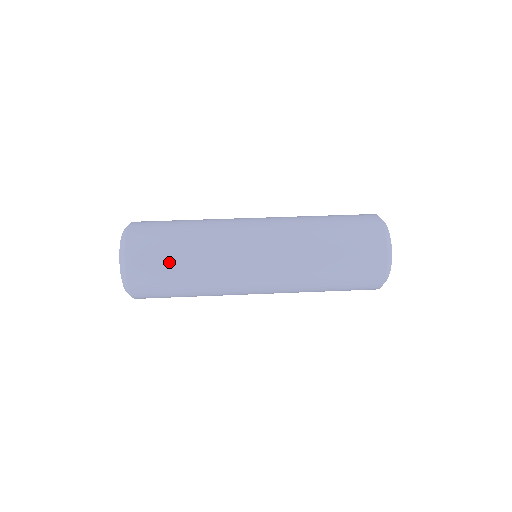
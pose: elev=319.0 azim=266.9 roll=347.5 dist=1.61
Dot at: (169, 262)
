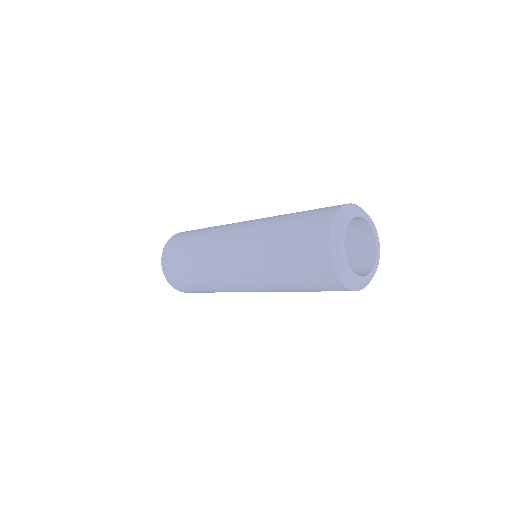
Dot at: (183, 270)
